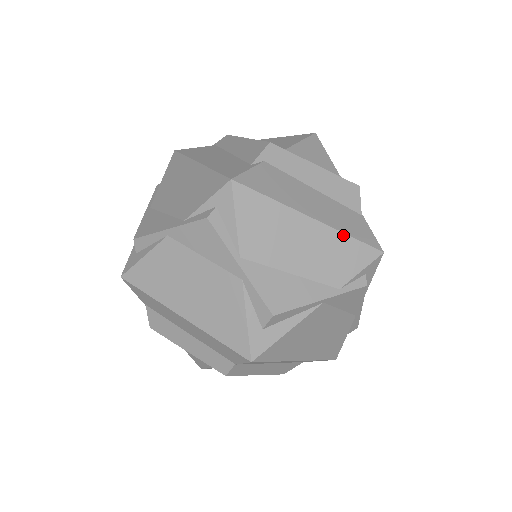
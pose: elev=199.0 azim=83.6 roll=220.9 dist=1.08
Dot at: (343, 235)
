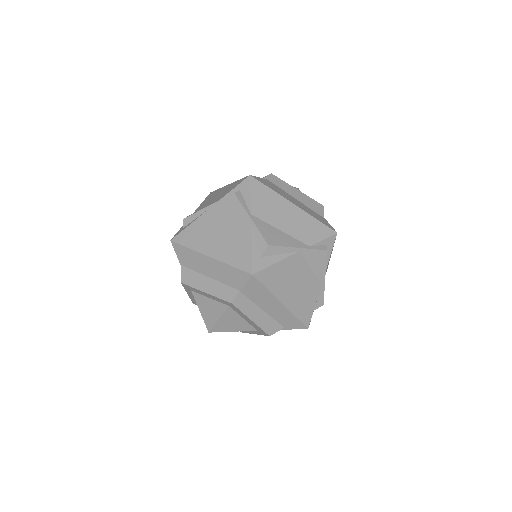
Dot at: (312, 217)
